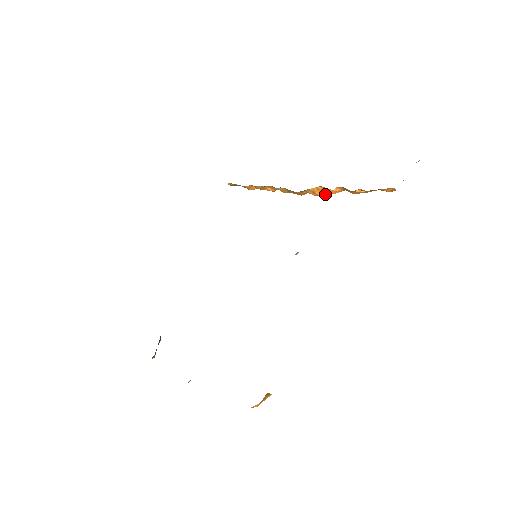
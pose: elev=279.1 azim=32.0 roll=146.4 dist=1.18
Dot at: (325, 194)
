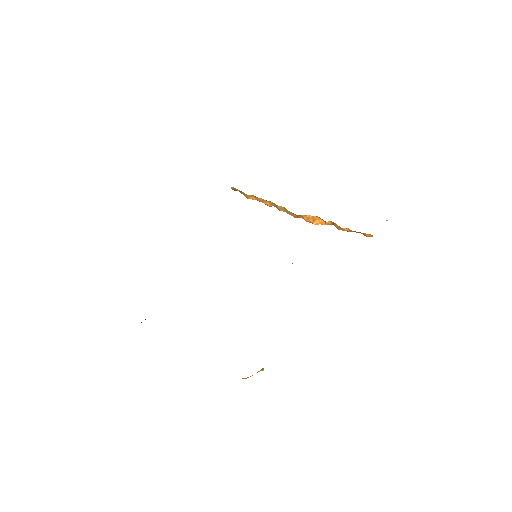
Dot at: (316, 223)
